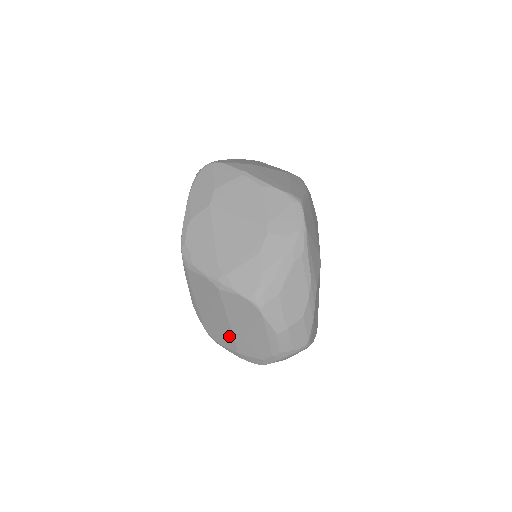
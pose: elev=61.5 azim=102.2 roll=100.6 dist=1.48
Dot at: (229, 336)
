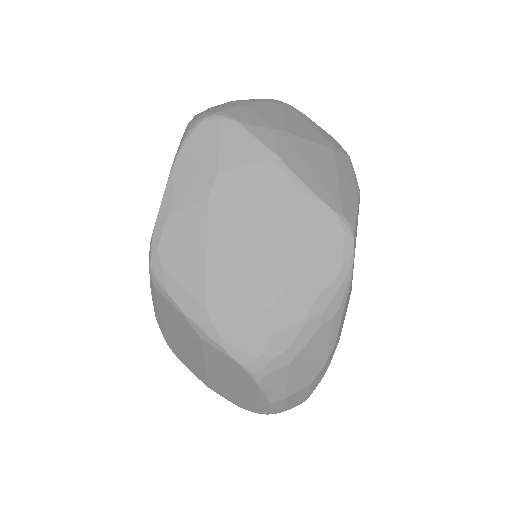
Dot at: (201, 372)
